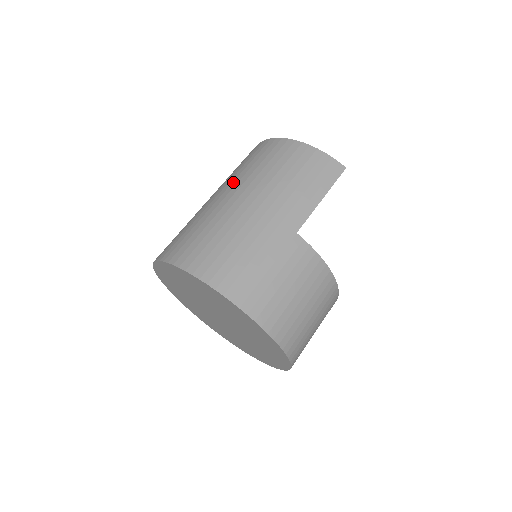
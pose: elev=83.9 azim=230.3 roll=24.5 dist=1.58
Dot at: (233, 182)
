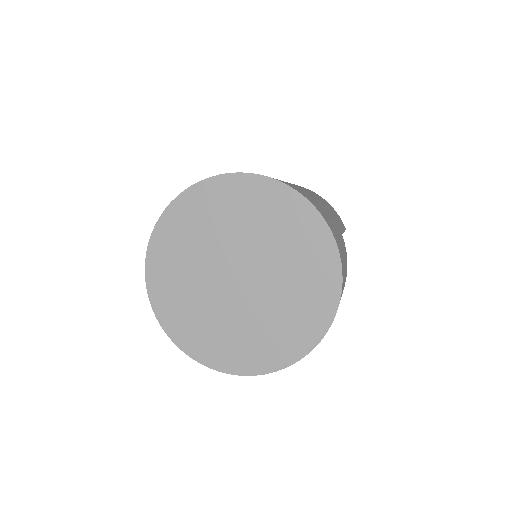
Dot at: occluded
